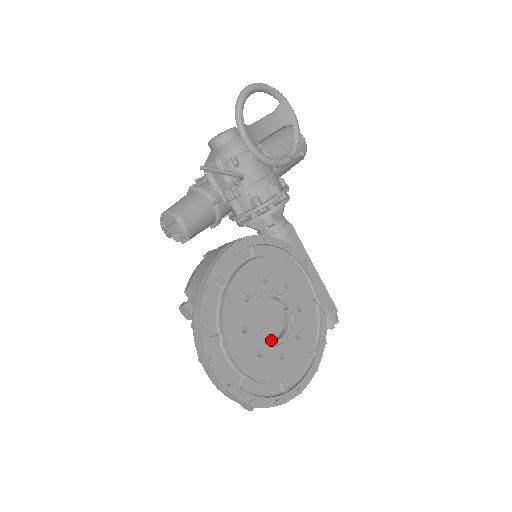
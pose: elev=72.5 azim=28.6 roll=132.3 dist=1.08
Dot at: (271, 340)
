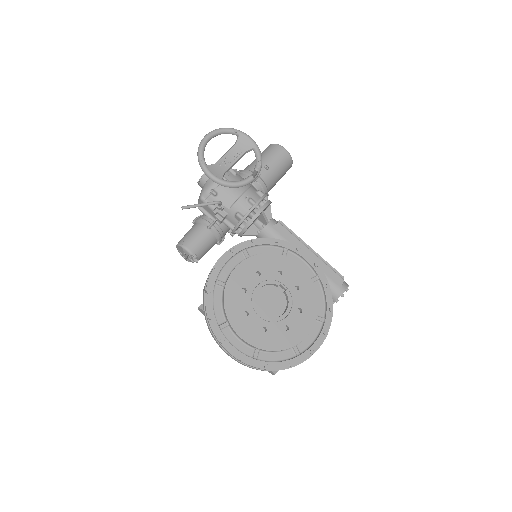
Dot at: (277, 317)
